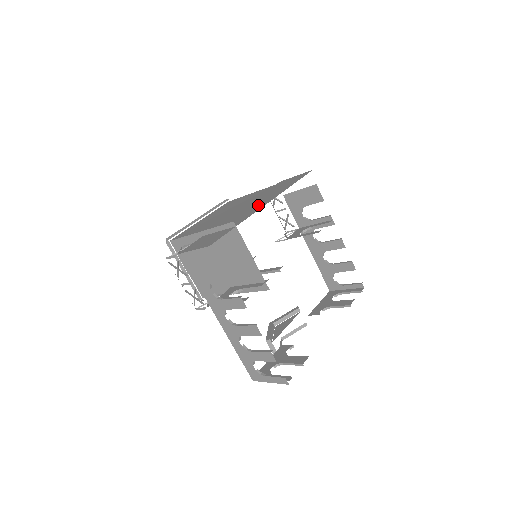
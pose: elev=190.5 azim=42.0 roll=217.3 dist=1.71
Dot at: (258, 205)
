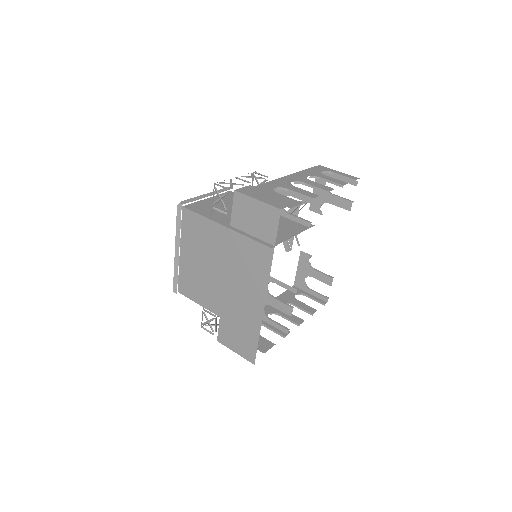
Dot at: occluded
